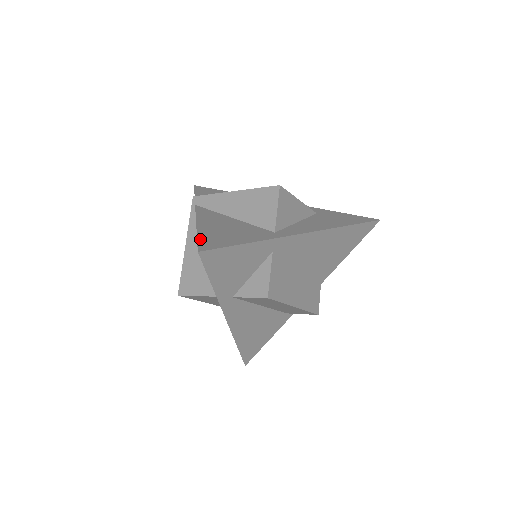
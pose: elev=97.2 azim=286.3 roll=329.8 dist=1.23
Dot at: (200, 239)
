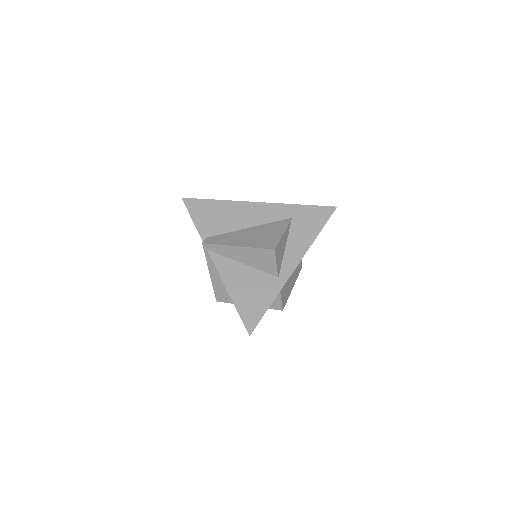
Dot at: (242, 316)
